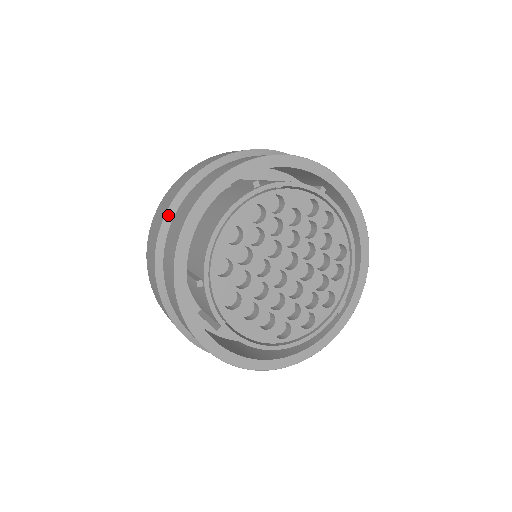
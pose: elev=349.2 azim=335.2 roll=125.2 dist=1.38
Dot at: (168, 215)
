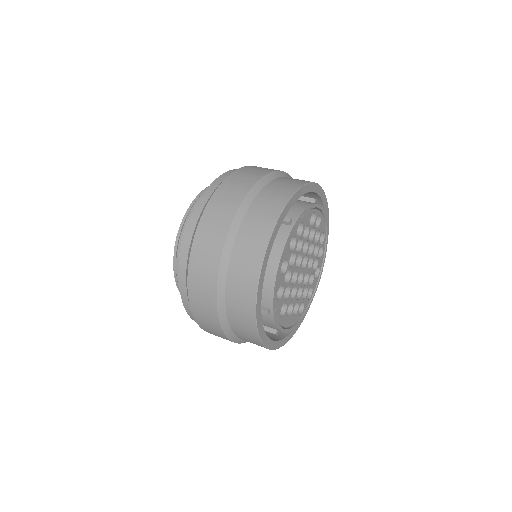
Dot at: (222, 266)
